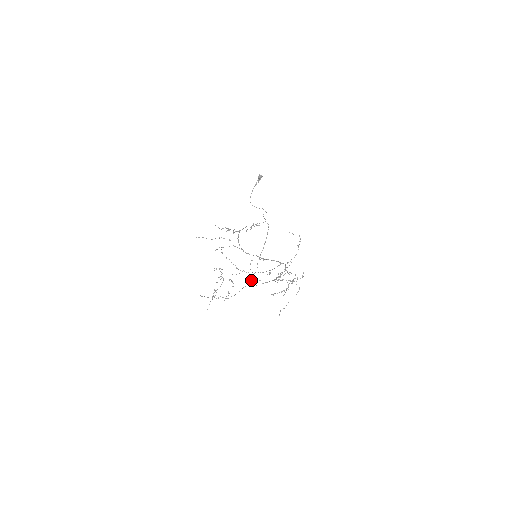
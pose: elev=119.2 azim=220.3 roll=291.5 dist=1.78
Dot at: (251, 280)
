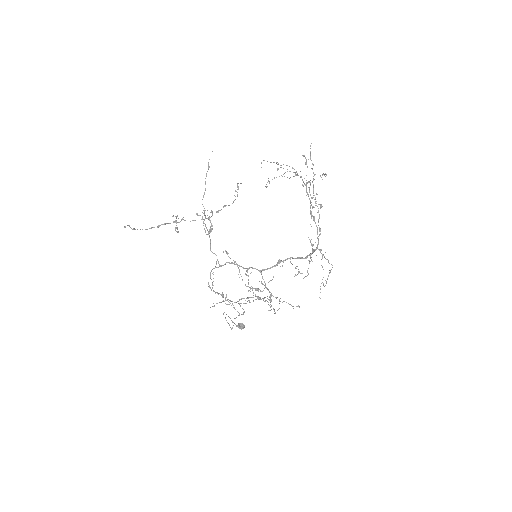
Dot at: (214, 268)
